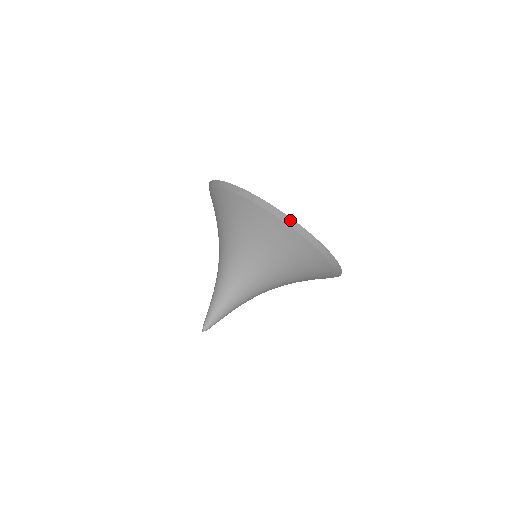
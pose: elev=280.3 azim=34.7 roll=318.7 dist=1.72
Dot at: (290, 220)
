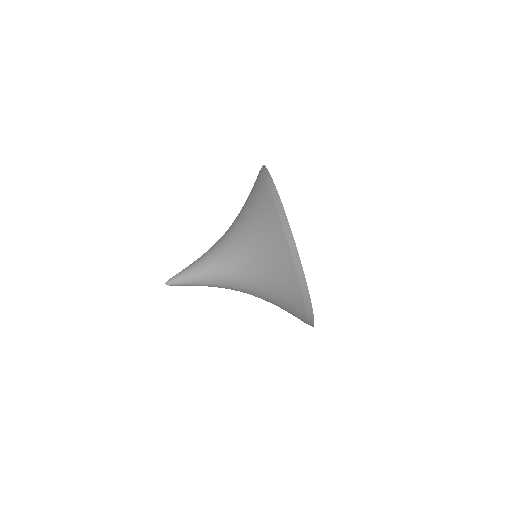
Dot at: (271, 180)
